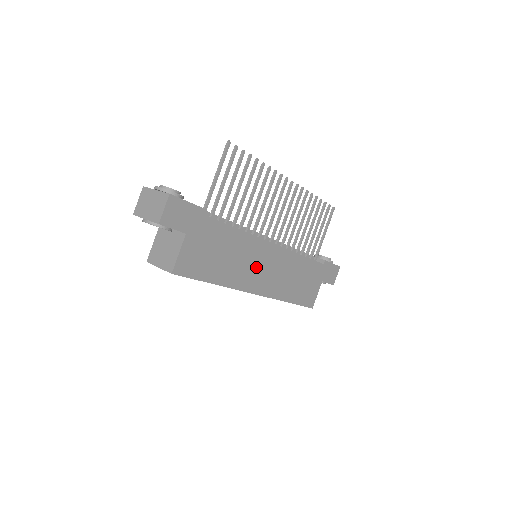
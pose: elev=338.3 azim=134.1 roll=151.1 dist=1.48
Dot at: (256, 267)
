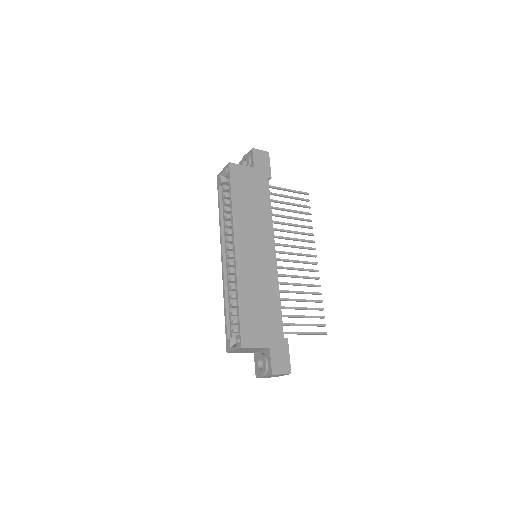
Dot at: (254, 240)
